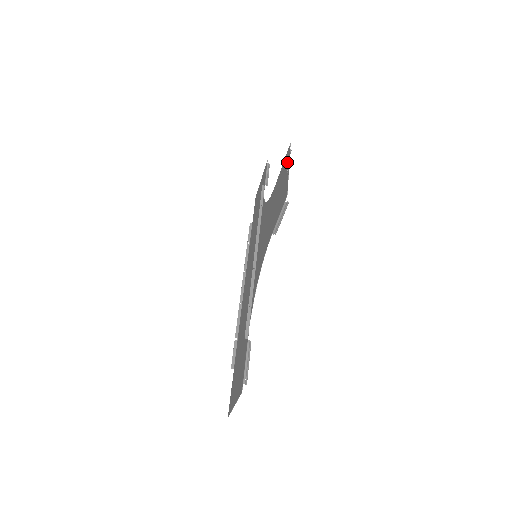
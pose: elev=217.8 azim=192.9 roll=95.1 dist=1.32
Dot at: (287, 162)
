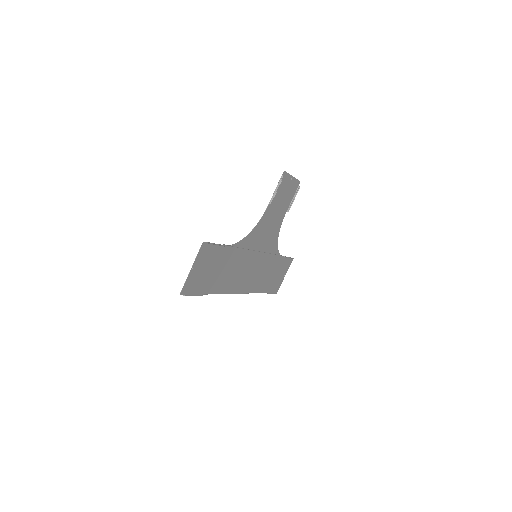
Dot at: (294, 183)
